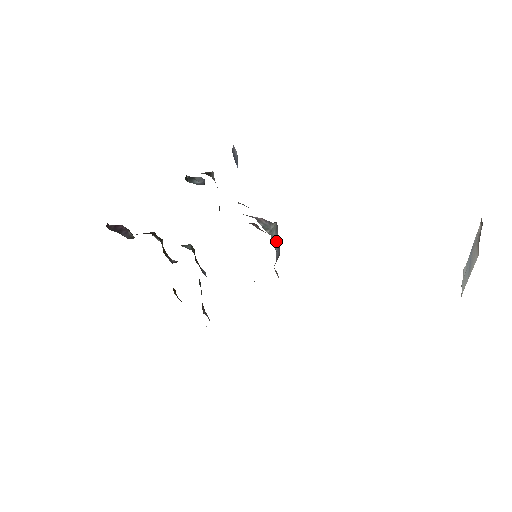
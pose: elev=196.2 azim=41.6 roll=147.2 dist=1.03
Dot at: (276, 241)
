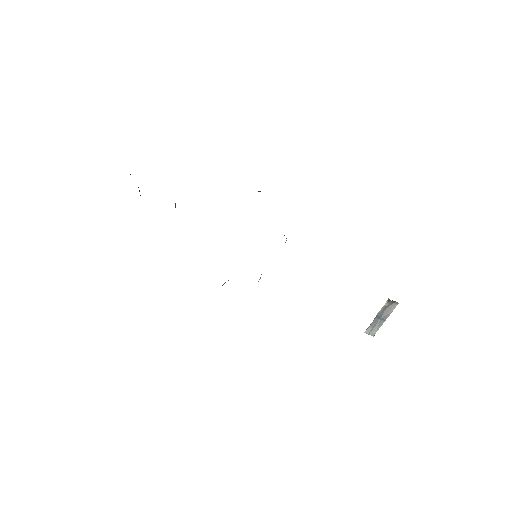
Dot at: occluded
